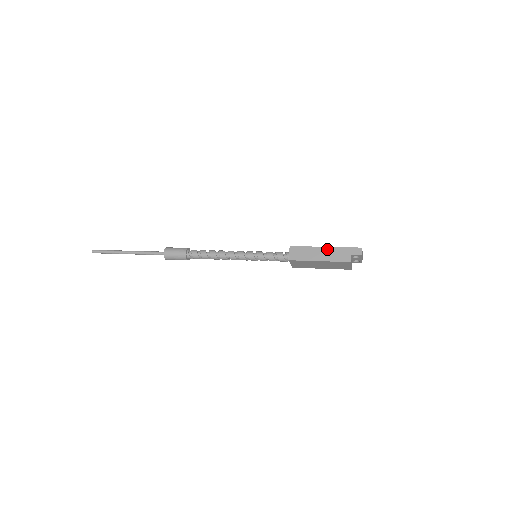
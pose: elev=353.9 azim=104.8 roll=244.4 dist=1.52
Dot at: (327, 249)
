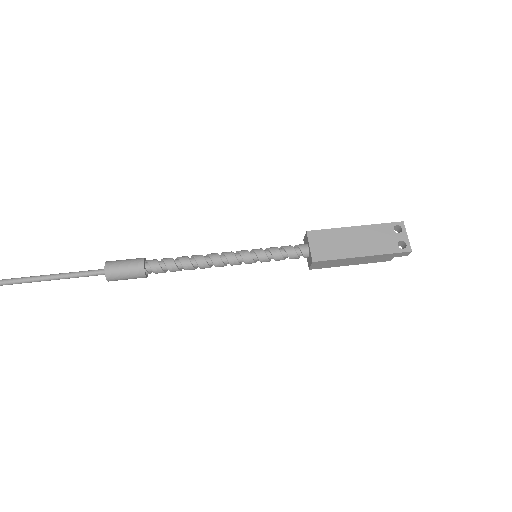
Dot at: (364, 258)
